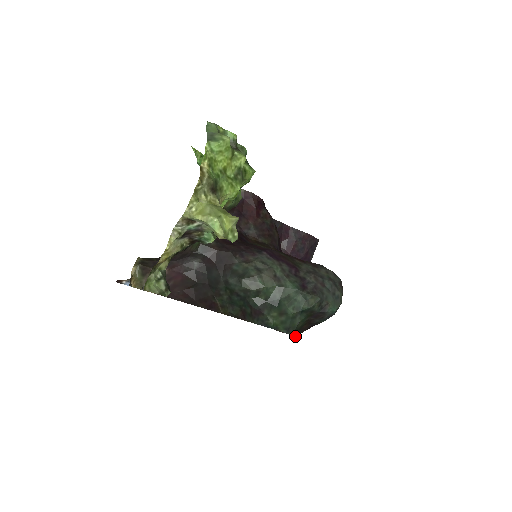
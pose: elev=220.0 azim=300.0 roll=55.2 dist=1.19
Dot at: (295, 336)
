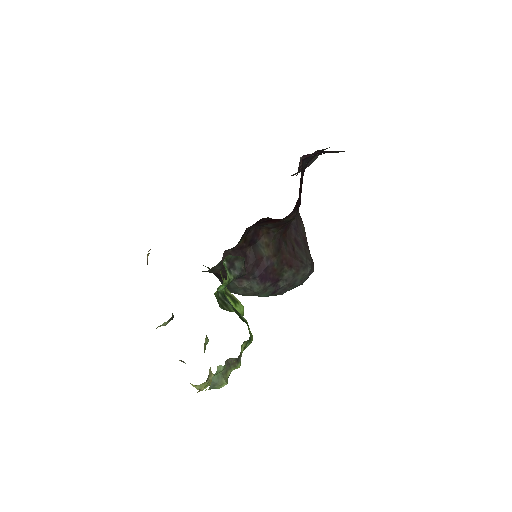
Dot at: occluded
